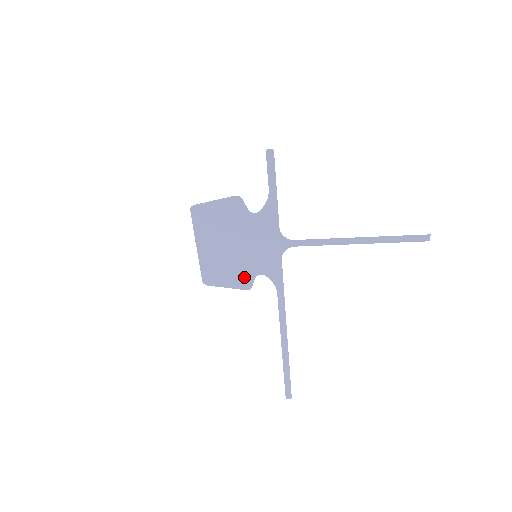
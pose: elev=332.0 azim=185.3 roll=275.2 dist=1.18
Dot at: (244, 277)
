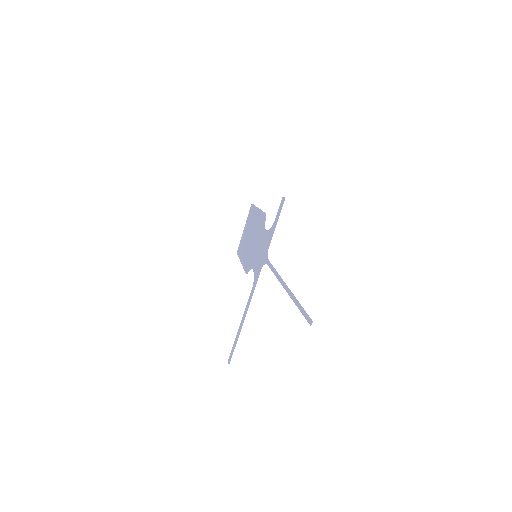
Dot at: (248, 264)
